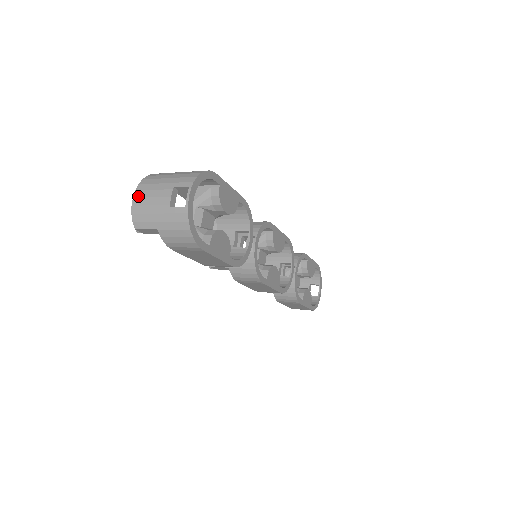
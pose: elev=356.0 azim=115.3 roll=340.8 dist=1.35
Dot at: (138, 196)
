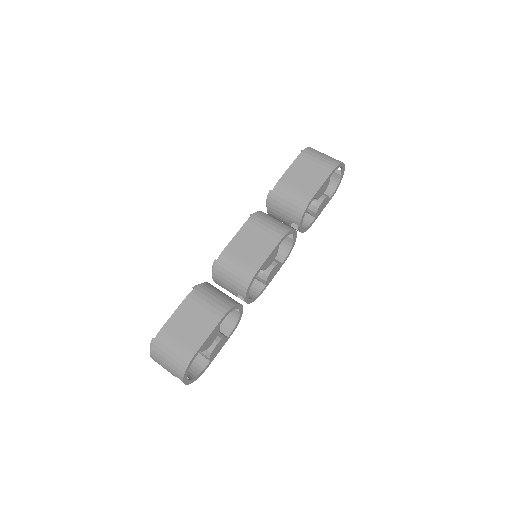
Dot at: occluded
